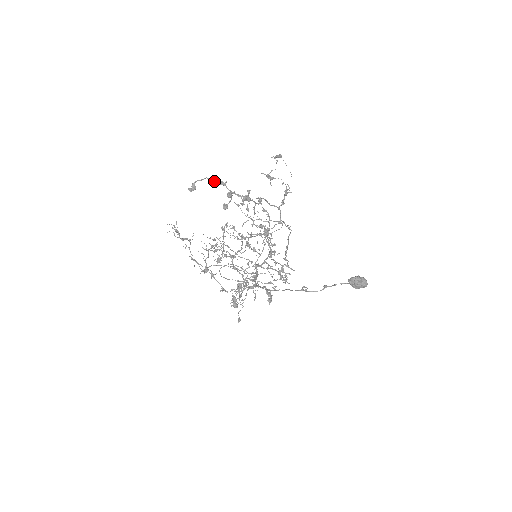
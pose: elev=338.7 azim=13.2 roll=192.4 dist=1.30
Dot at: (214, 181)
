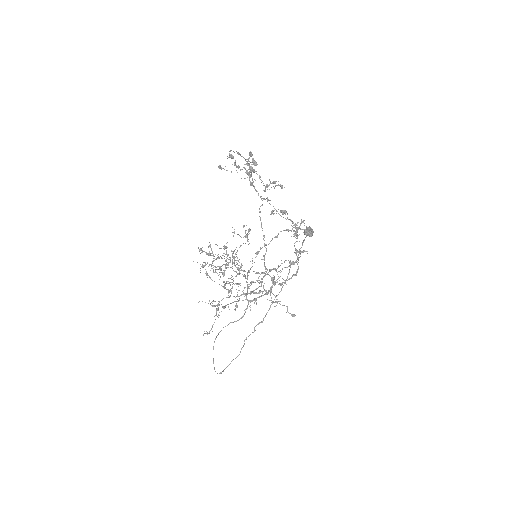
Dot at: occluded
